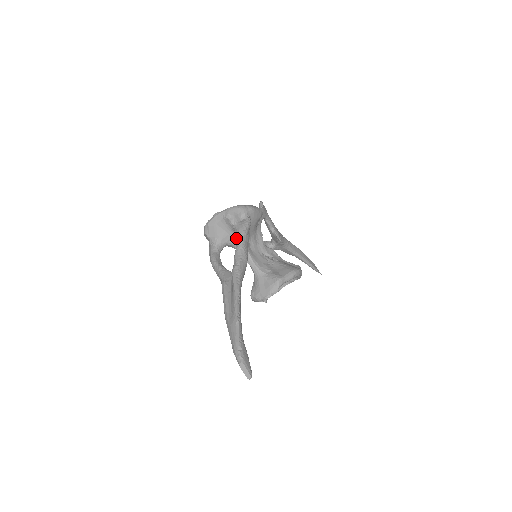
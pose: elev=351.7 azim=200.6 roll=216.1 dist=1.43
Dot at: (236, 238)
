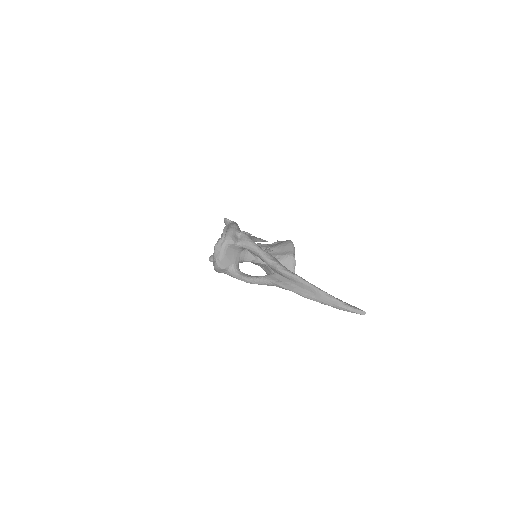
Dot at: (252, 251)
